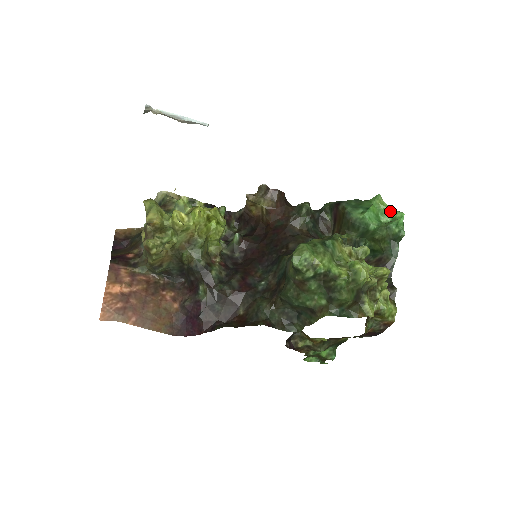
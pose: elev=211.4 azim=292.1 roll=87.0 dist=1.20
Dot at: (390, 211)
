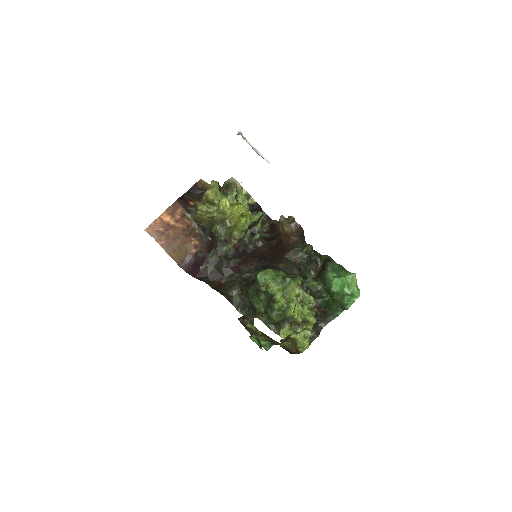
Dot at: (353, 288)
